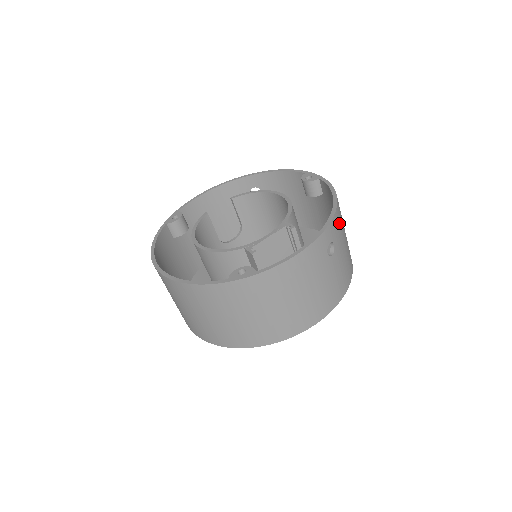
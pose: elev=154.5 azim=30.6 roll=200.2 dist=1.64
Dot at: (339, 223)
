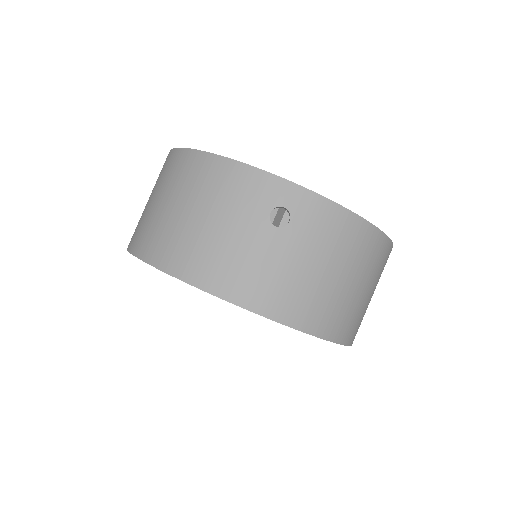
Dot at: (327, 226)
